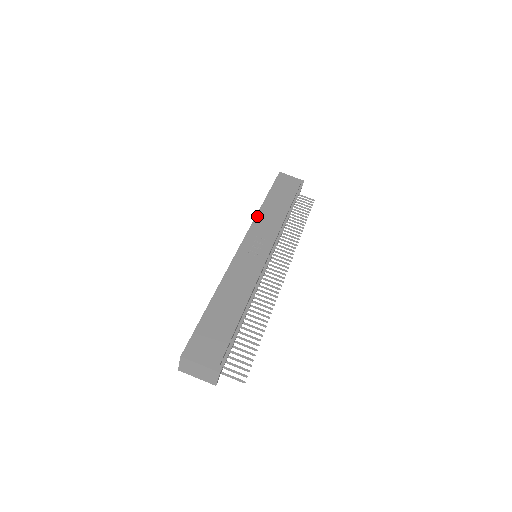
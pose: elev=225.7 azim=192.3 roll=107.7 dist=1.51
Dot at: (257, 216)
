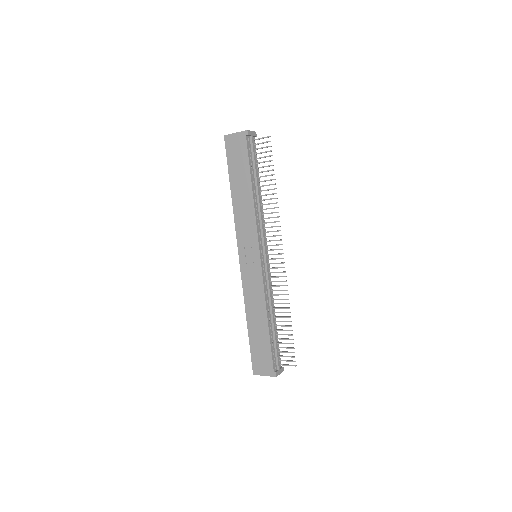
Dot at: (235, 219)
